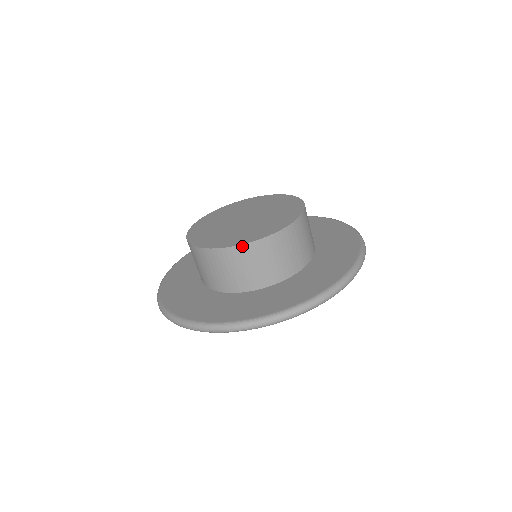
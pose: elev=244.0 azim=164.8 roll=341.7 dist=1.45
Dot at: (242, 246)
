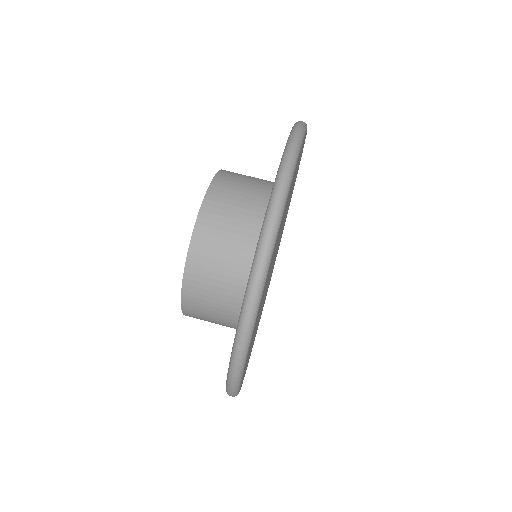
Dot at: (204, 204)
